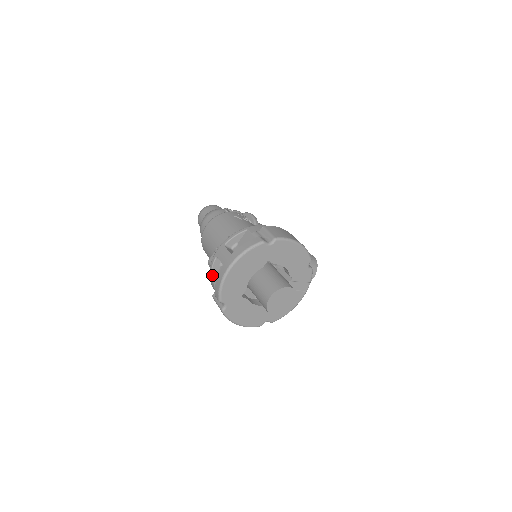
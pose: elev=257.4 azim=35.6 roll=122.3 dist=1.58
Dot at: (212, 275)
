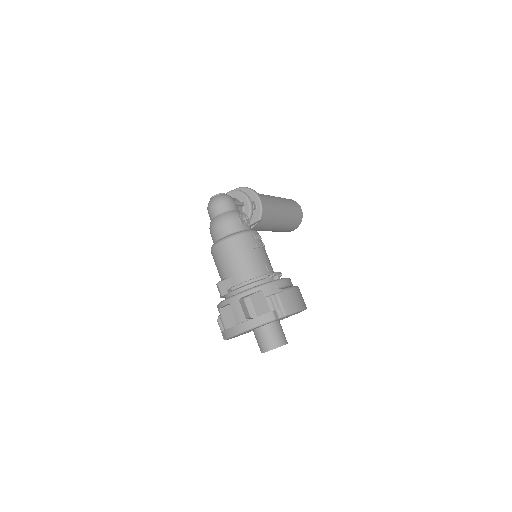
Dot at: (221, 308)
